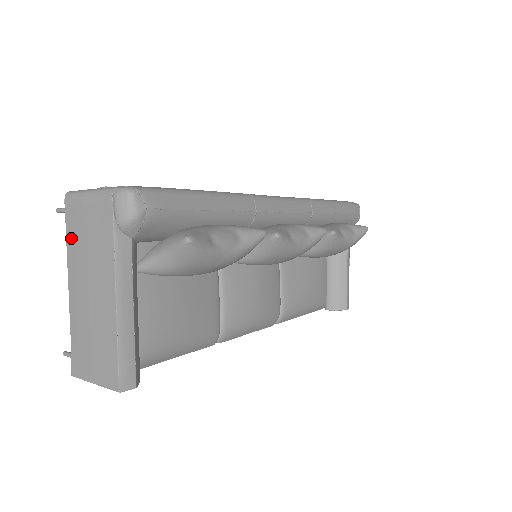
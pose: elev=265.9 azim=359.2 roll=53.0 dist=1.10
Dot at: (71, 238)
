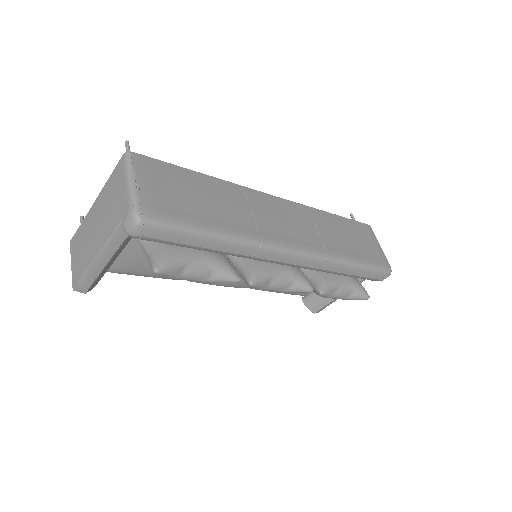
Dot at: (110, 182)
